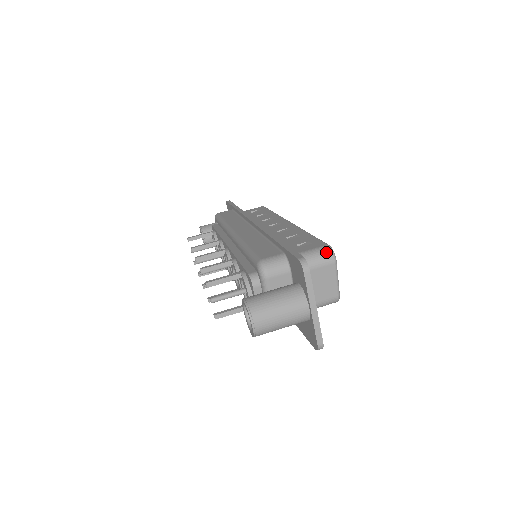
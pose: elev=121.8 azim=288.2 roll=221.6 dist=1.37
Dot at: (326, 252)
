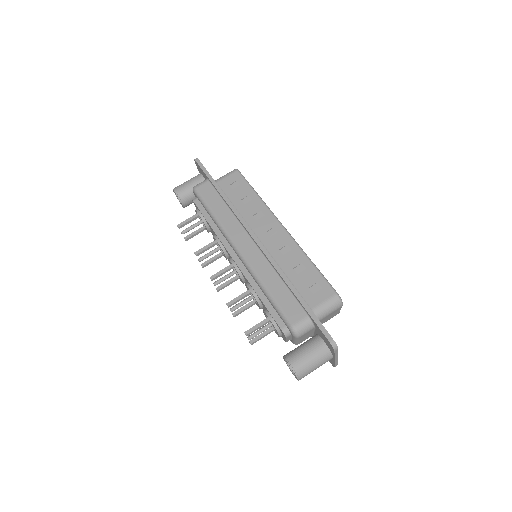
Dot at: (336, 303)
